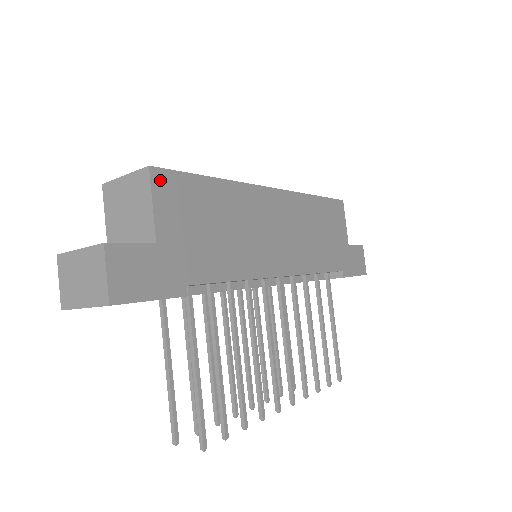
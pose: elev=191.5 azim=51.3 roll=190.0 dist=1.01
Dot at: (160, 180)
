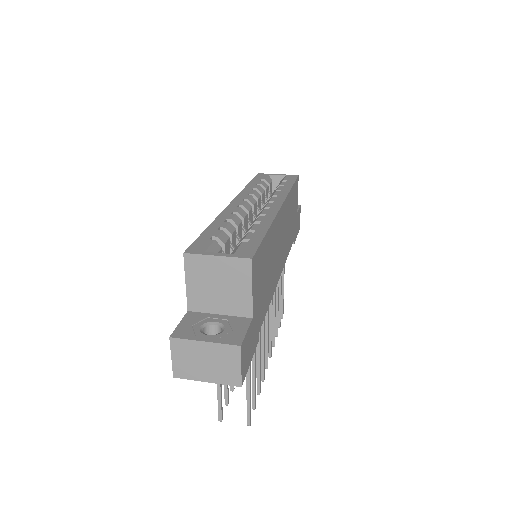
Dot at: (254, 265)
